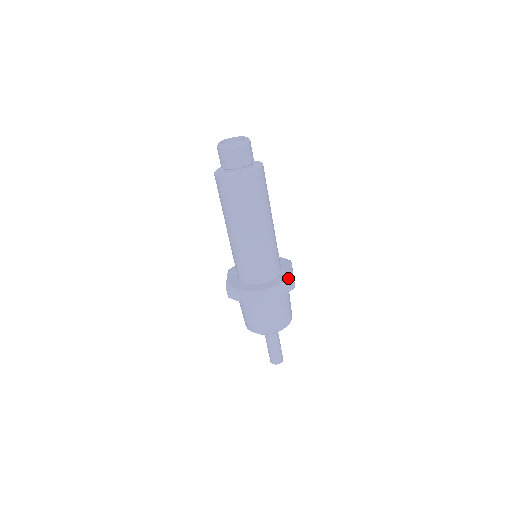
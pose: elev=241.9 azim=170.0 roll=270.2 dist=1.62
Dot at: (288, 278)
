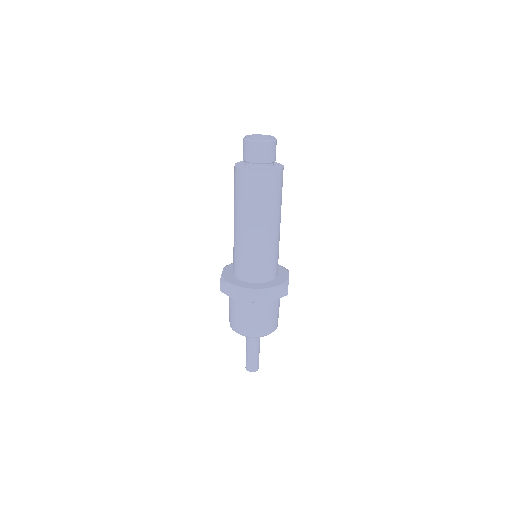
Dot at: (286, 269)
